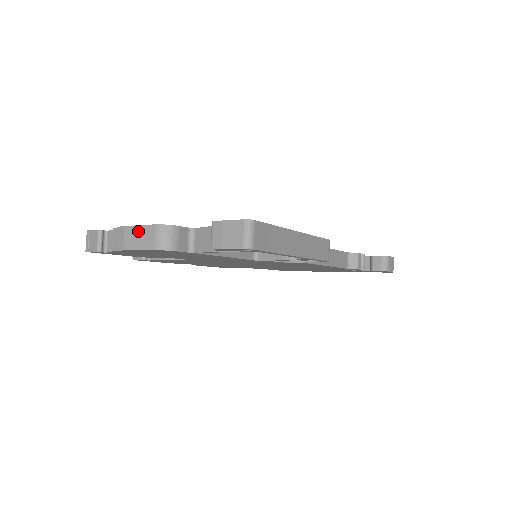
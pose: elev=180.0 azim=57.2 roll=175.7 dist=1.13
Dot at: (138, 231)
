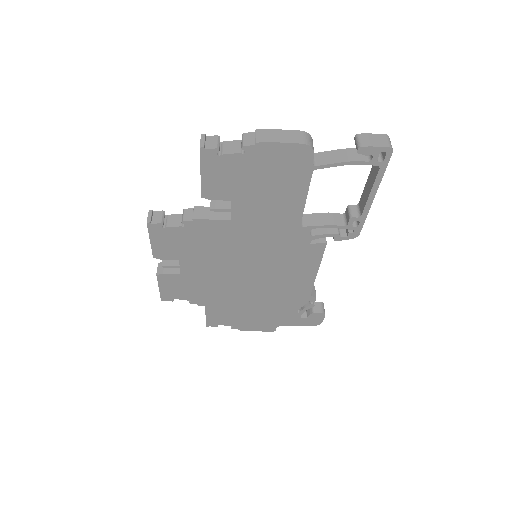
Dot at: (283, 132)
